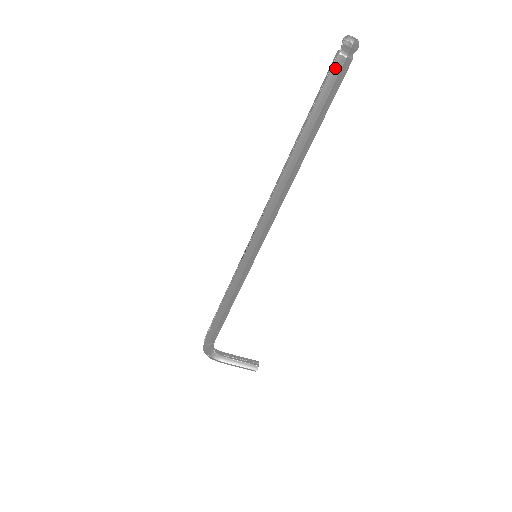
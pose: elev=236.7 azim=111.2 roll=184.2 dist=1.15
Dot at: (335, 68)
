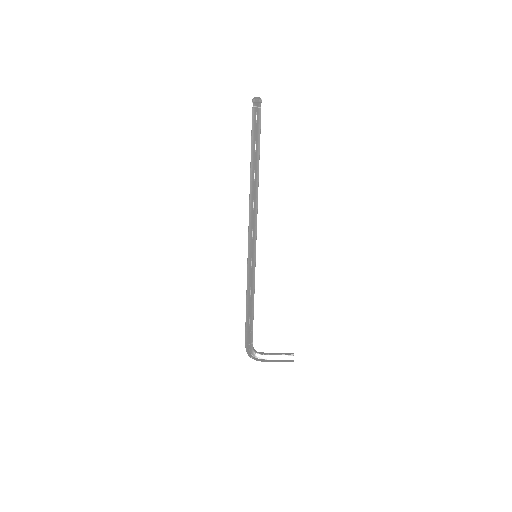
Dot at: (254, 116)
